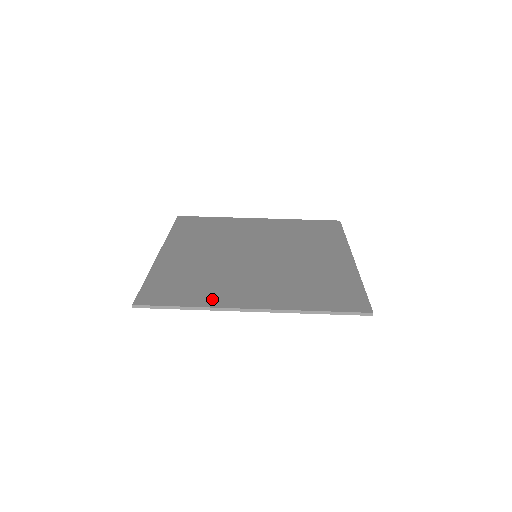
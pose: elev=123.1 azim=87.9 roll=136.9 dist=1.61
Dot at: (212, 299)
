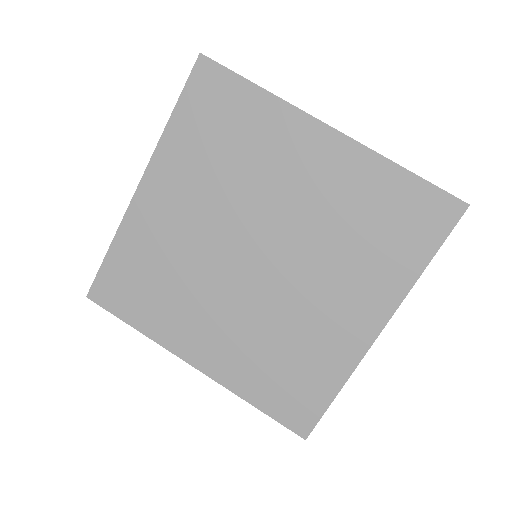
Dot at: (161, 329)
